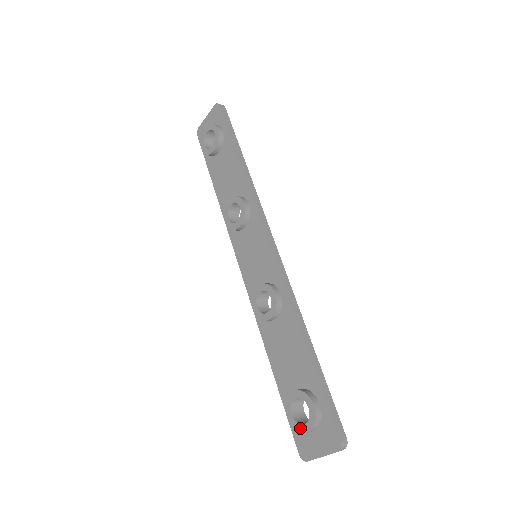
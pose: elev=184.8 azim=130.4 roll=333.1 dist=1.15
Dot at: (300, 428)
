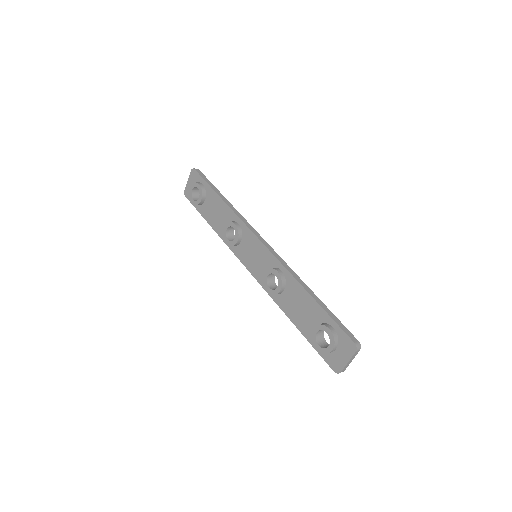
Dot at: (327, 350)
